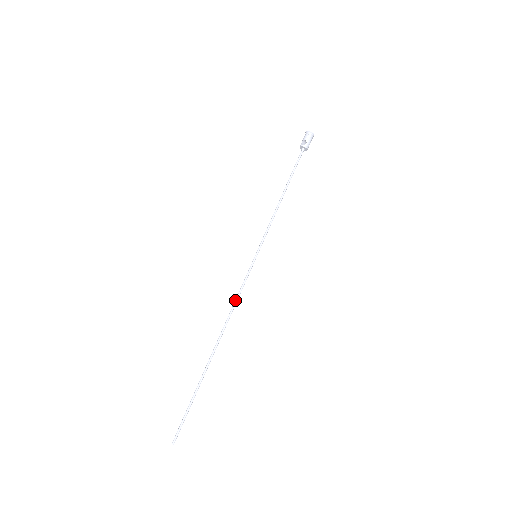
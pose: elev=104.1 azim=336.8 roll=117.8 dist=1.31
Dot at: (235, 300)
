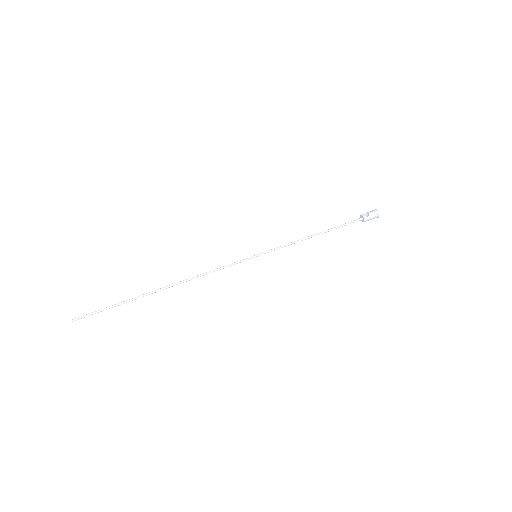
Dot at: (212, 270)
